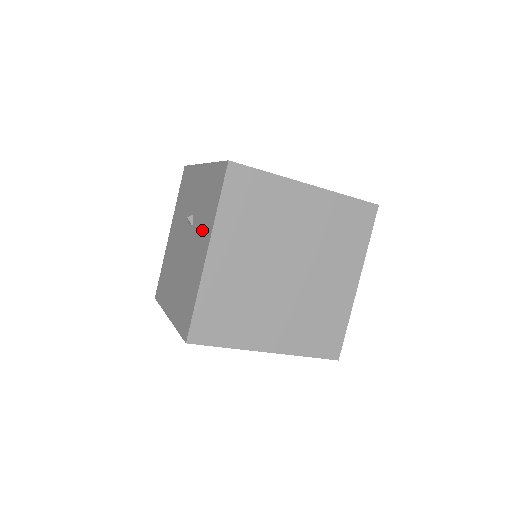
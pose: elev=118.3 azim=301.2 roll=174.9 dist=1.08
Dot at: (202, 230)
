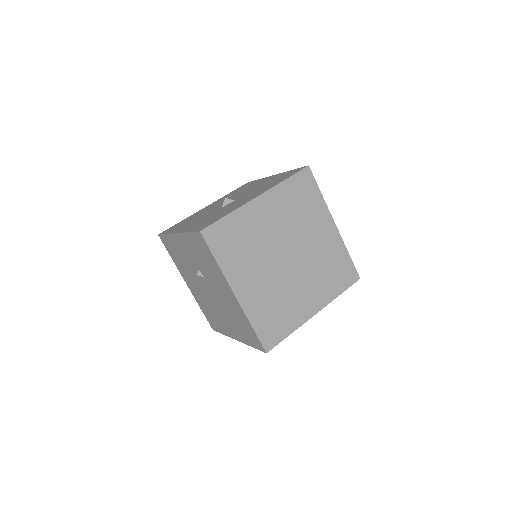
Dot at: (217, 280)
